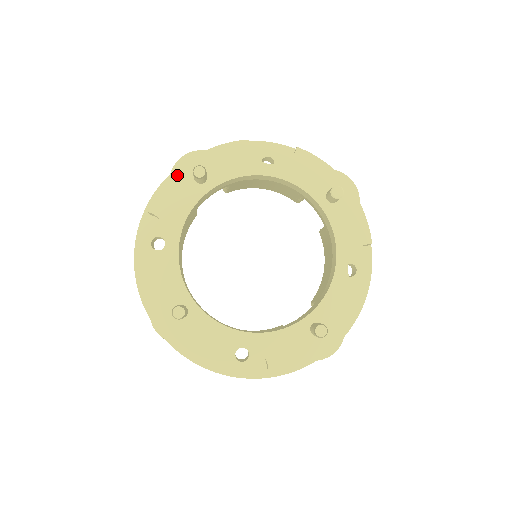
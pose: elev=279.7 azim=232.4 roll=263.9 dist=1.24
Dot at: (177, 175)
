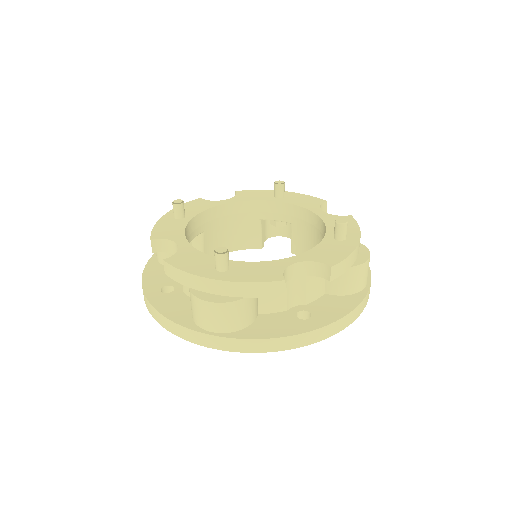
Dot at: (270, 191)
